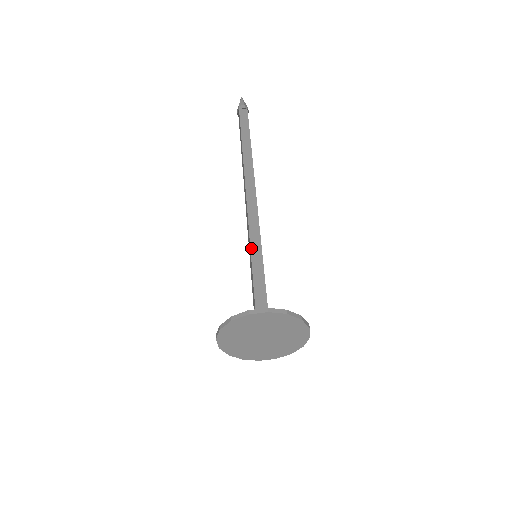
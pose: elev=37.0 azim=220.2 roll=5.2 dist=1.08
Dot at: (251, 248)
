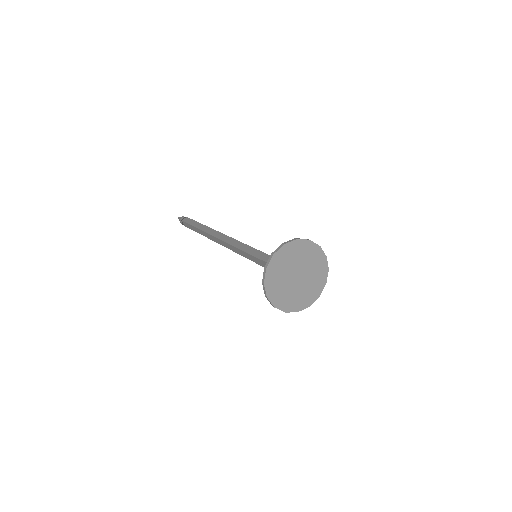
Dot at: (249, 253)
